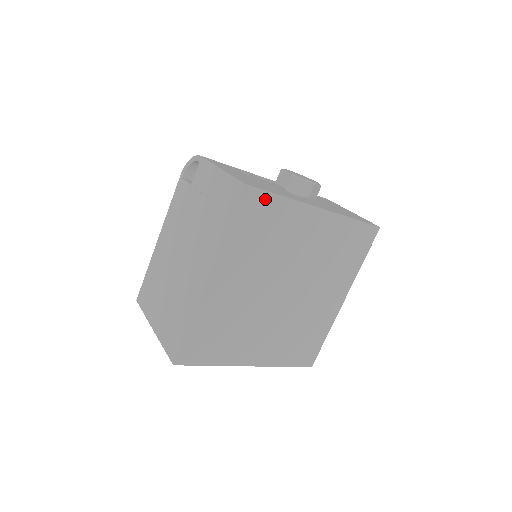
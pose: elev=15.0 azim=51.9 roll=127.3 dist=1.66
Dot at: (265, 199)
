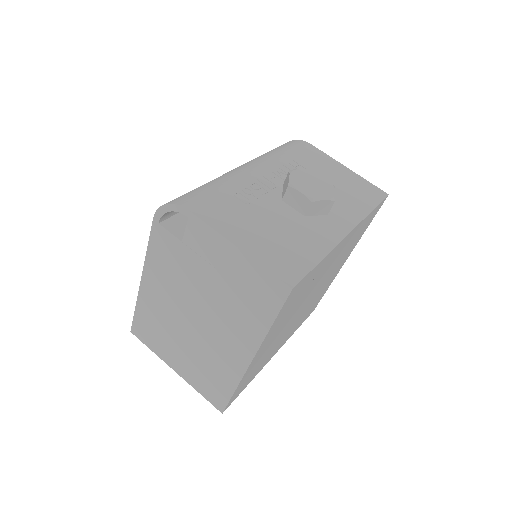
Dot at: (307, 278)
